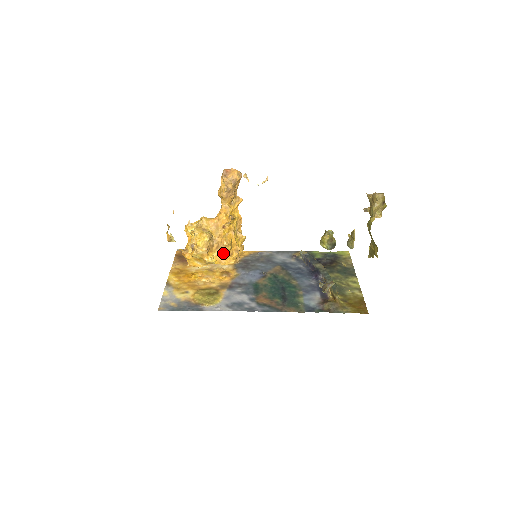
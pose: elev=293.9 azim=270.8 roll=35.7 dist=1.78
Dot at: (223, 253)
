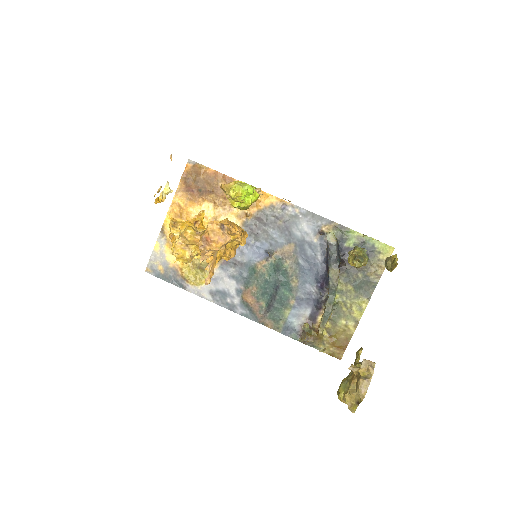
Dot at: occluded
